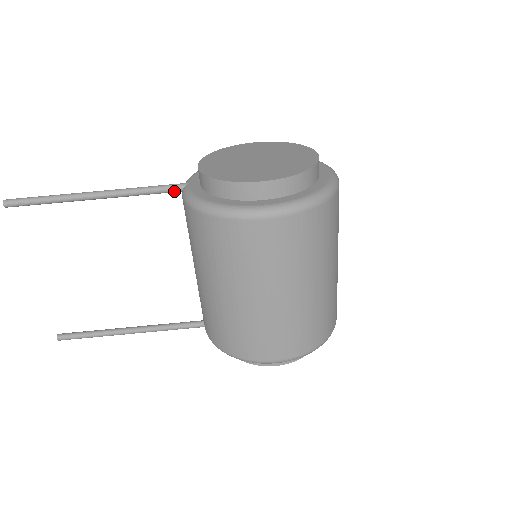
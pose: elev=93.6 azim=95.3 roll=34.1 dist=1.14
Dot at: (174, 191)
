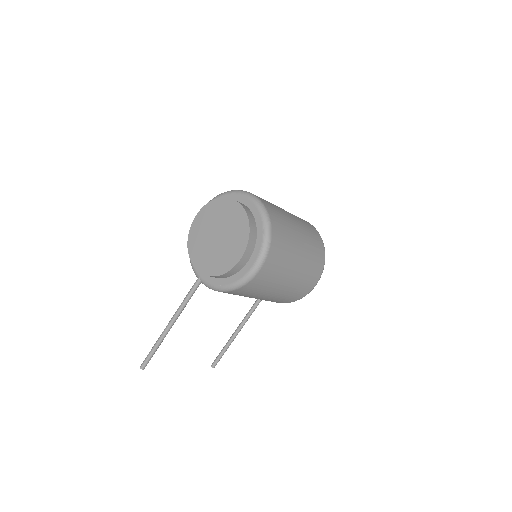
Dot at: occluded
